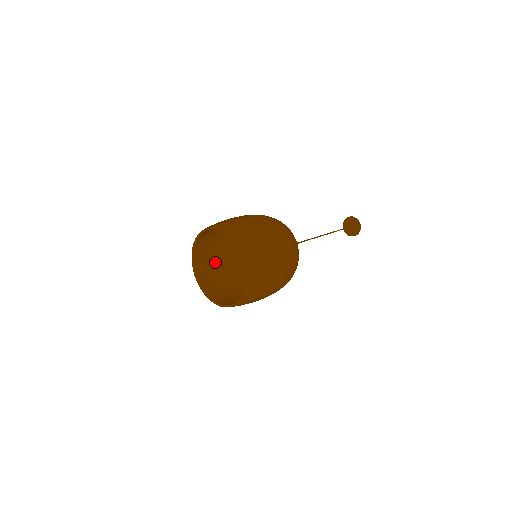
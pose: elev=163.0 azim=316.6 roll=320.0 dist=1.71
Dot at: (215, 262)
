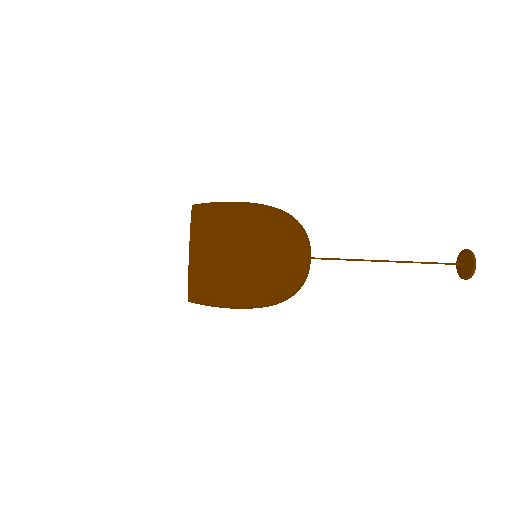
Dot at: occluded
